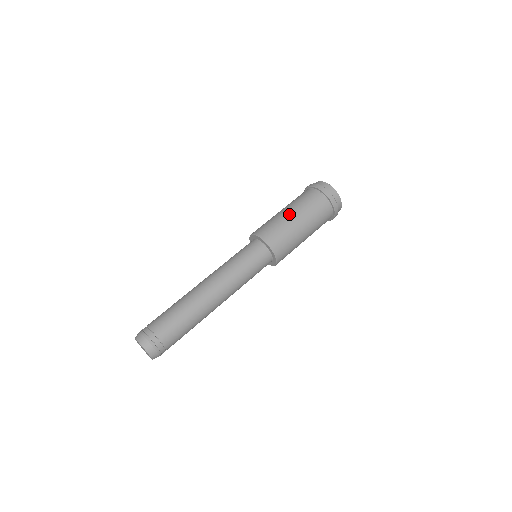
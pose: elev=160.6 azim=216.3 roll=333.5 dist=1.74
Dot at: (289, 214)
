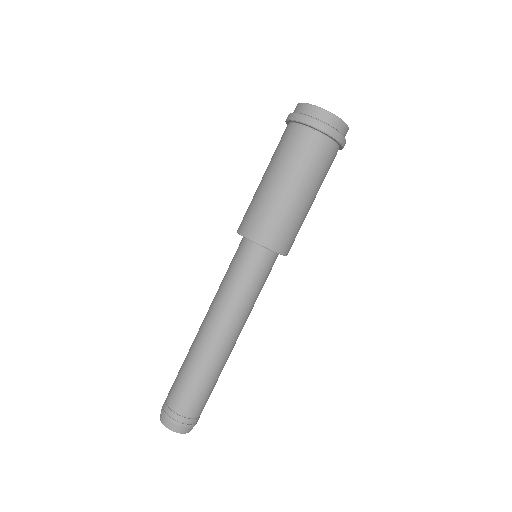
Dot at: (287, 191)
